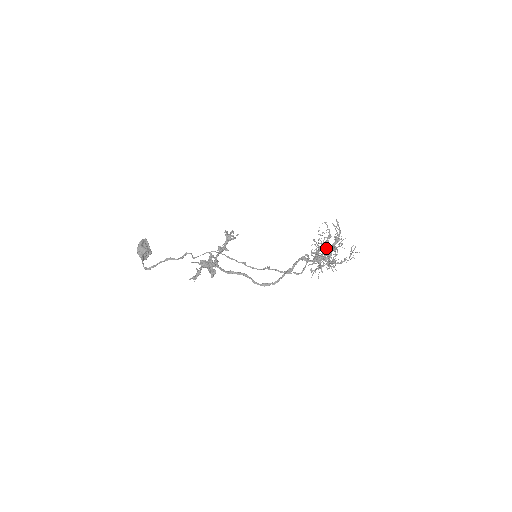
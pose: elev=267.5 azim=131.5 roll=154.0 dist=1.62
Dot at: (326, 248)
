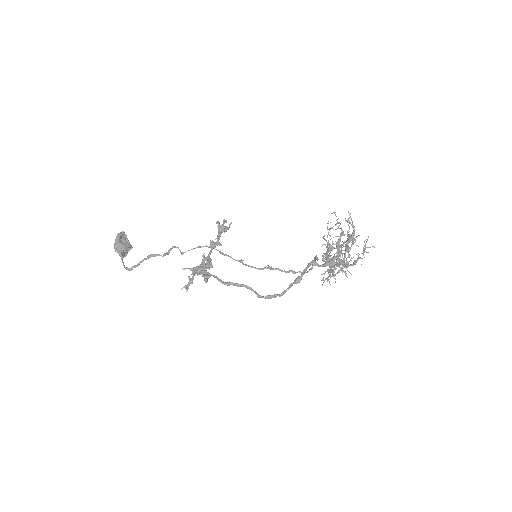
Dot at: (339, 251)
